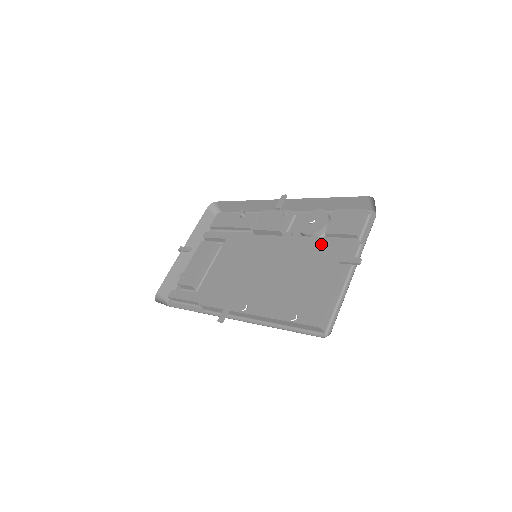
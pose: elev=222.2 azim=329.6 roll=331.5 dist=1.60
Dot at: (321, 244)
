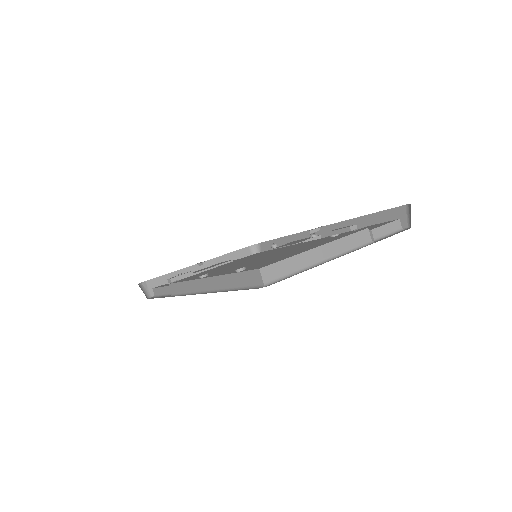
Dot at: (326, 238)
